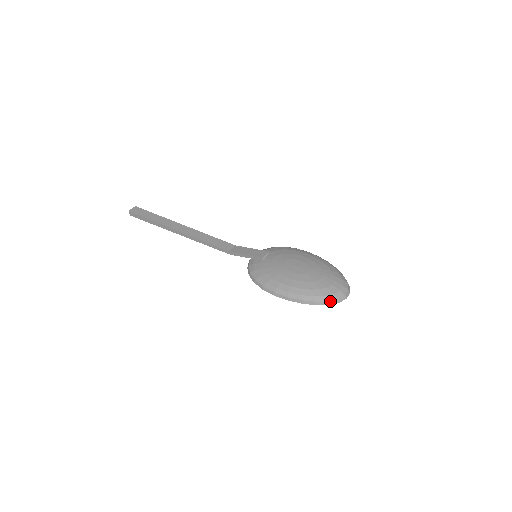
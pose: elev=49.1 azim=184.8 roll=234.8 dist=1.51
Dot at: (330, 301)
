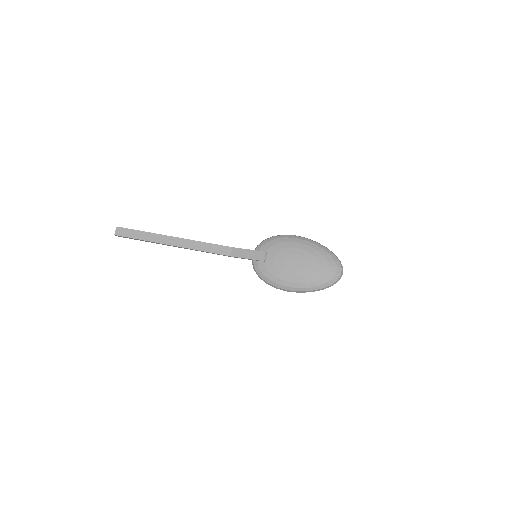
Dot at: (332, 284)
